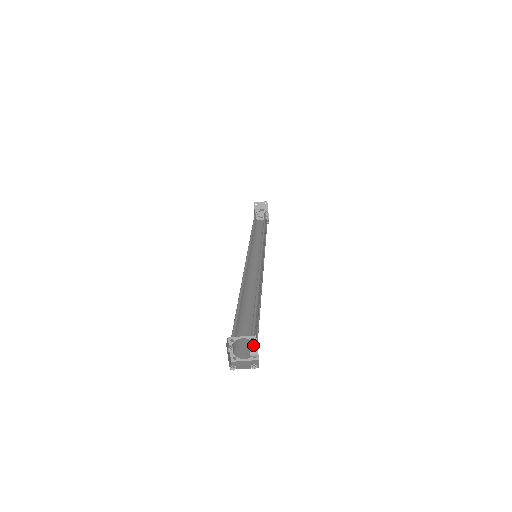
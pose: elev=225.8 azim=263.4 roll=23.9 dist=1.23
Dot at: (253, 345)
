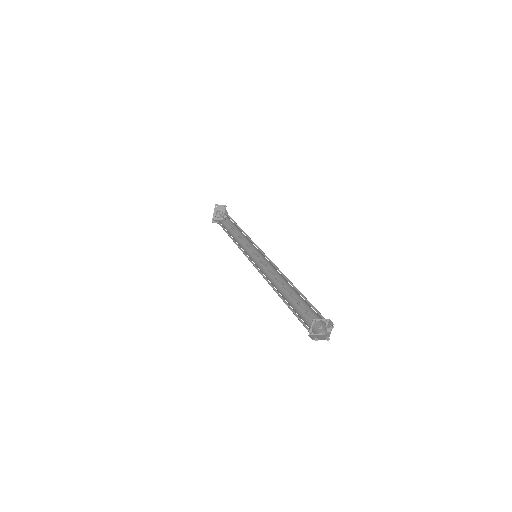
Dot at: (332, 325)
